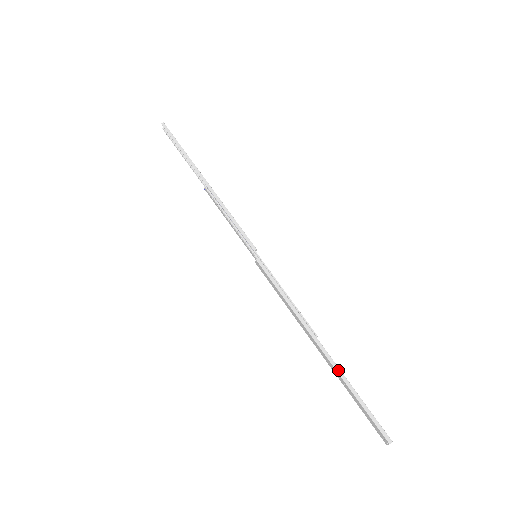
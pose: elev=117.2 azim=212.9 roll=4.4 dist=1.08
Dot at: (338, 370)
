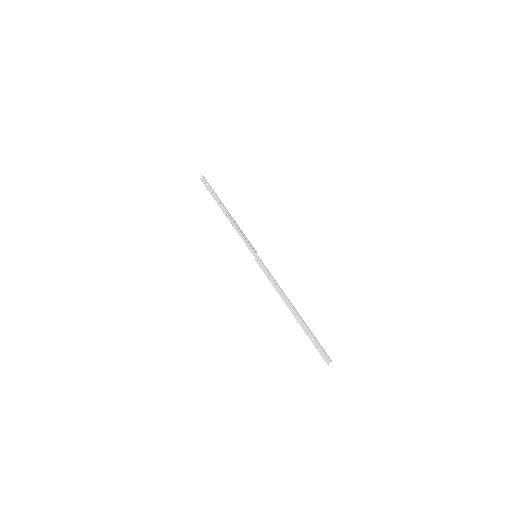
Dot at: (303, 321)
